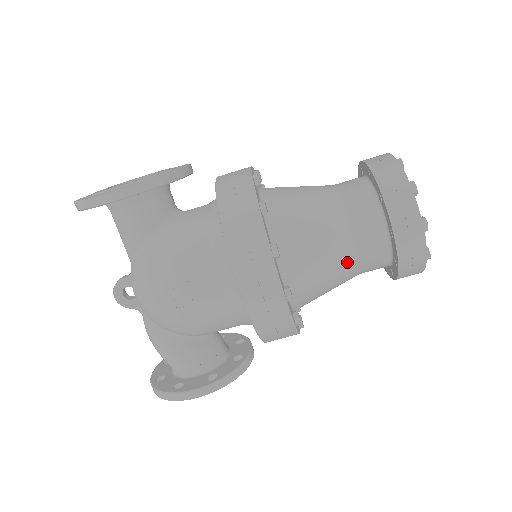
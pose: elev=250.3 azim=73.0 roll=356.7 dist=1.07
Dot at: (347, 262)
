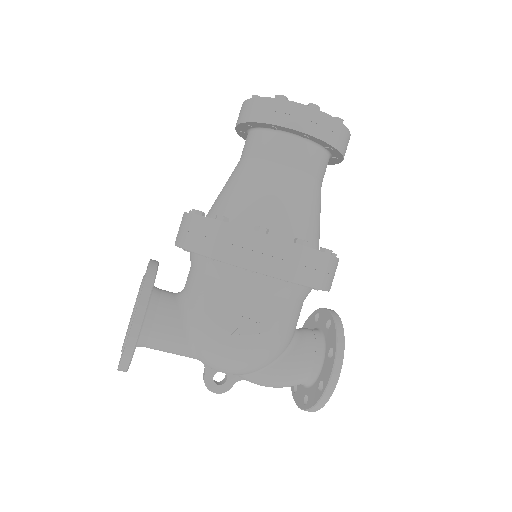
Dot at: (306, 184)
